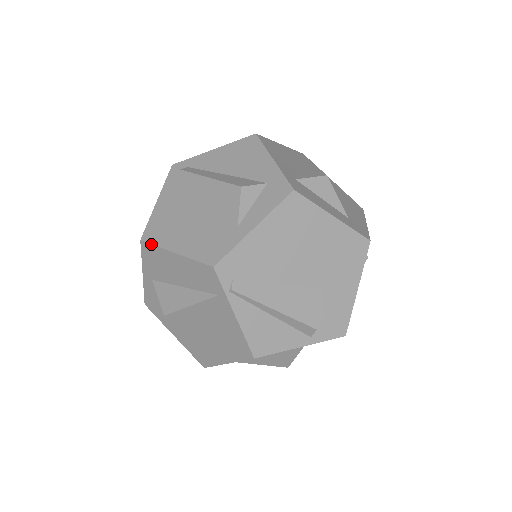
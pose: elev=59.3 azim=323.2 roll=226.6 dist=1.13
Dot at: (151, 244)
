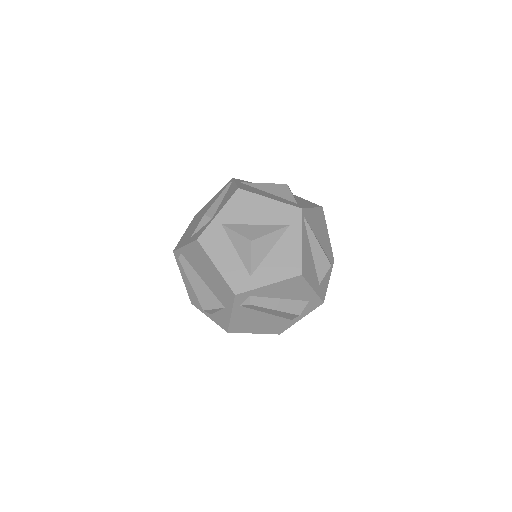
Dot at: occluded
